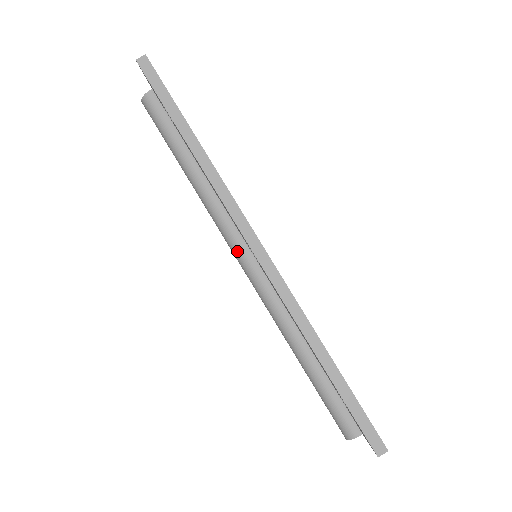
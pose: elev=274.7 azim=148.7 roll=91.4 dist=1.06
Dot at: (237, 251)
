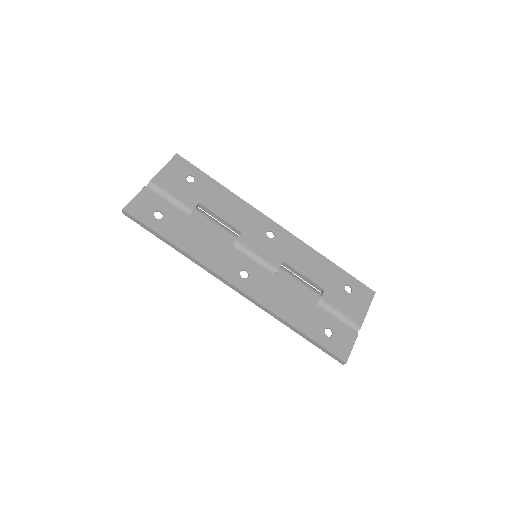
Dot at: occluded
